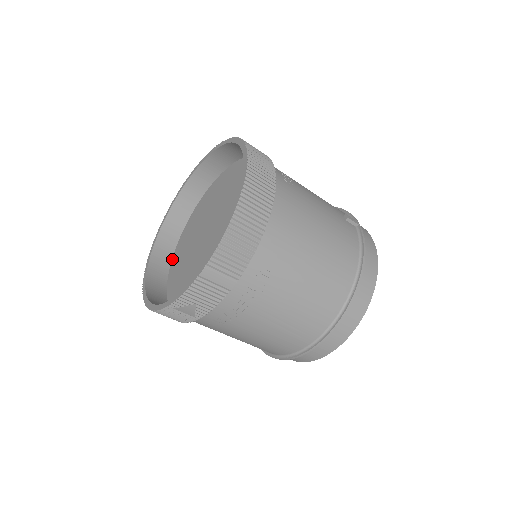
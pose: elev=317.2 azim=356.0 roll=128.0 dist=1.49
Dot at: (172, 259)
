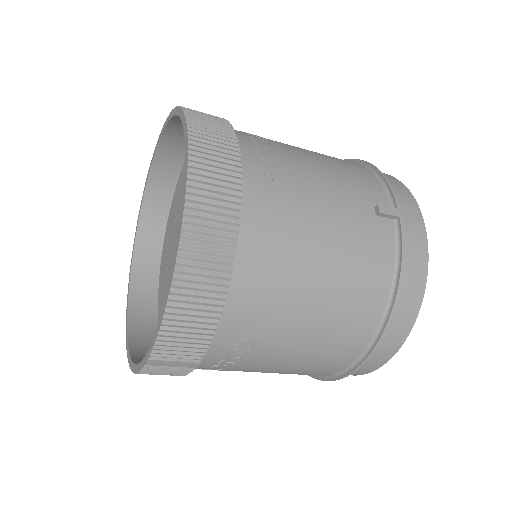
Dot at: (163, 245)
